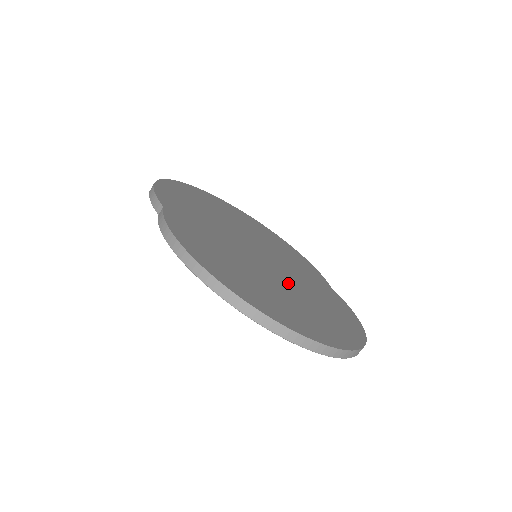
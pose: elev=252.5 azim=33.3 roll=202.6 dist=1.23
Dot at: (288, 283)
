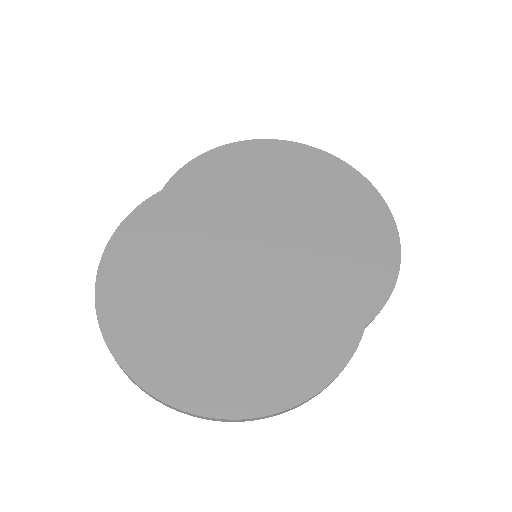
Dot at: (237, 304)
